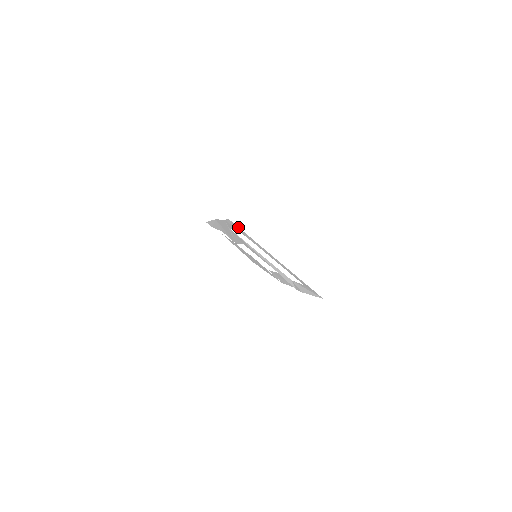
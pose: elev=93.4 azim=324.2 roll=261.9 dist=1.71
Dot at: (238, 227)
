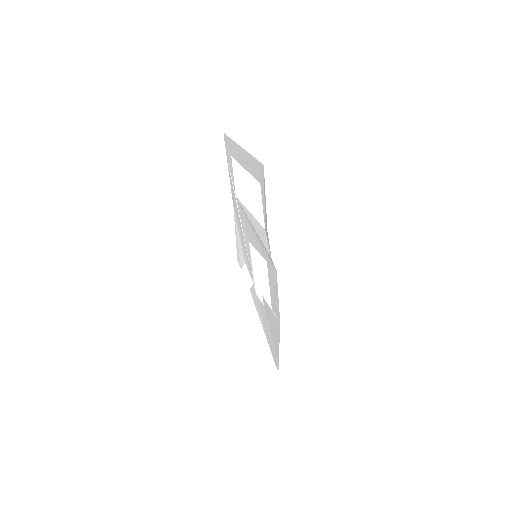
Dot at: (227, 136)
